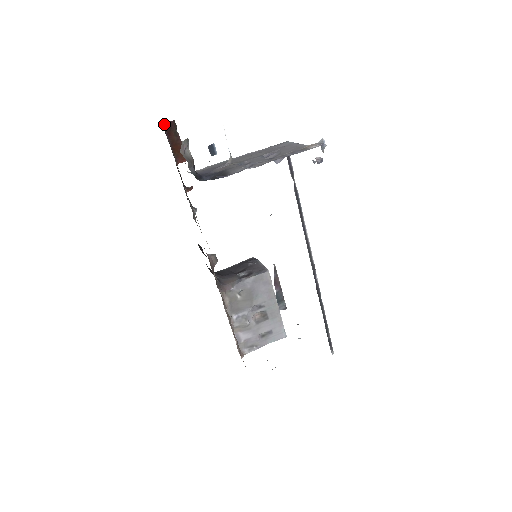
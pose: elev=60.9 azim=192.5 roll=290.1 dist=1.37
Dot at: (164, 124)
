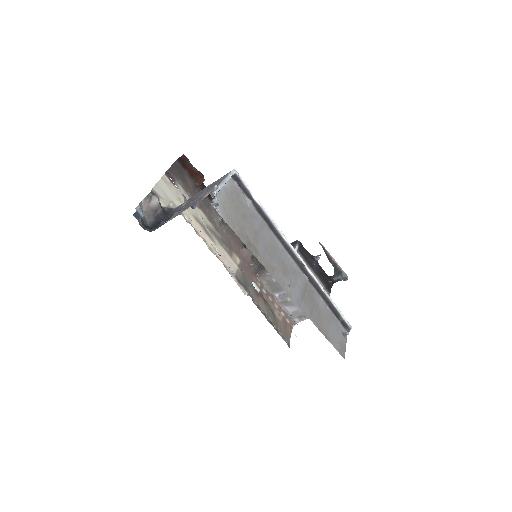
Dot at: (178, 159)
